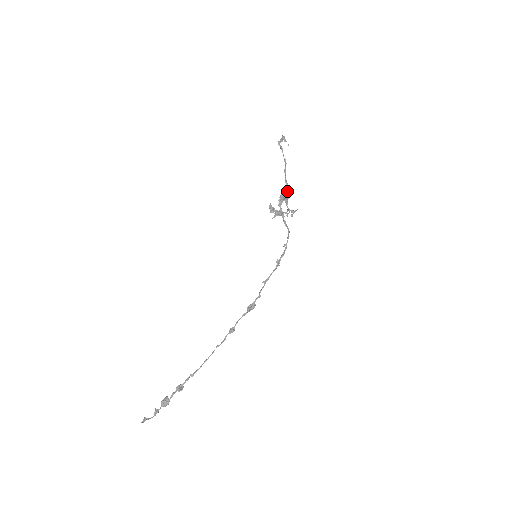
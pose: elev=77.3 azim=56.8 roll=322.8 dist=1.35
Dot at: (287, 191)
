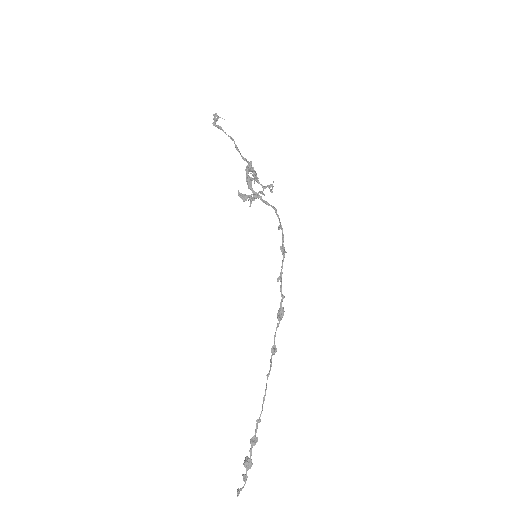
Dot at: (251, 168)
